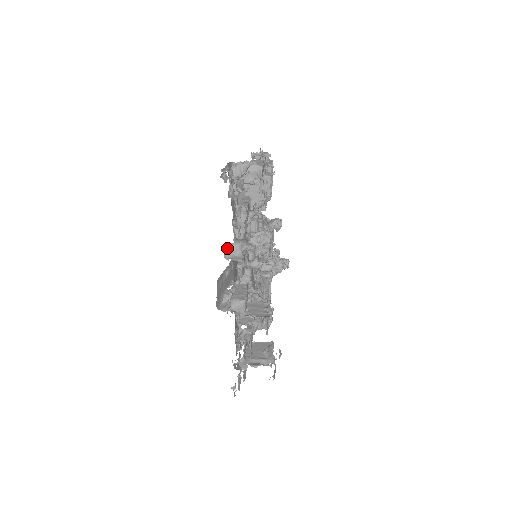
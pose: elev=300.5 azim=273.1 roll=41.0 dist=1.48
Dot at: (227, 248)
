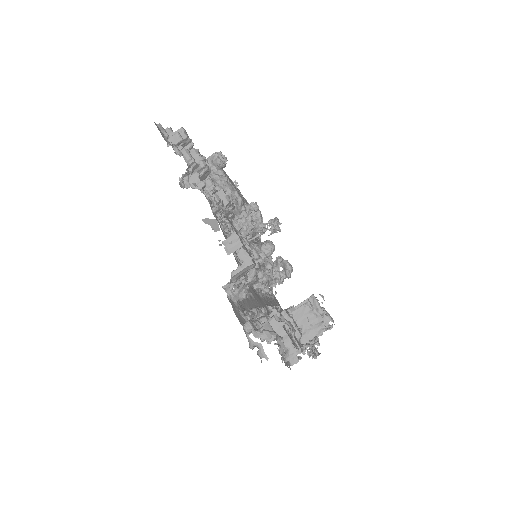
Dot at: (283, 356)
